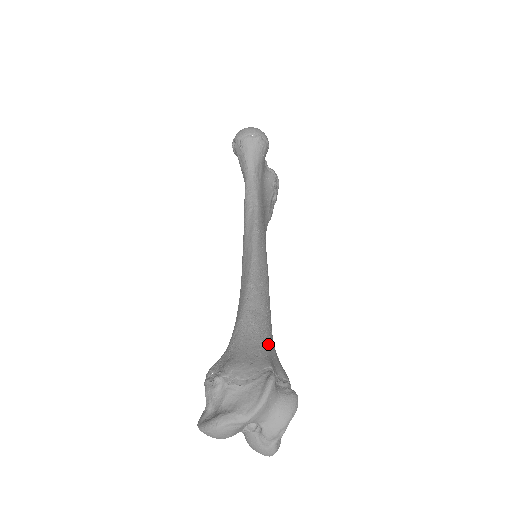
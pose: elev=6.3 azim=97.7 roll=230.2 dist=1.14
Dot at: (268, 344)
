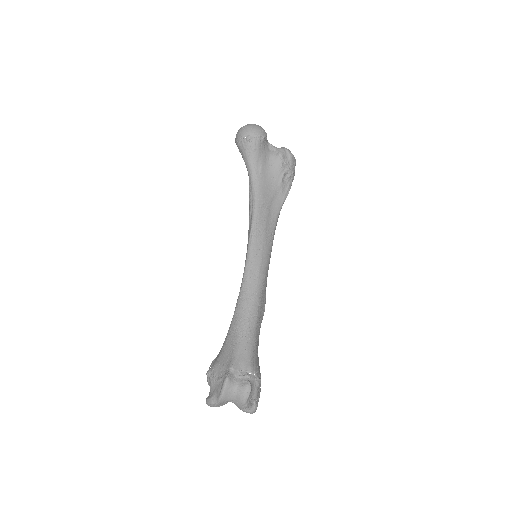
Dot at: (241, 345)
